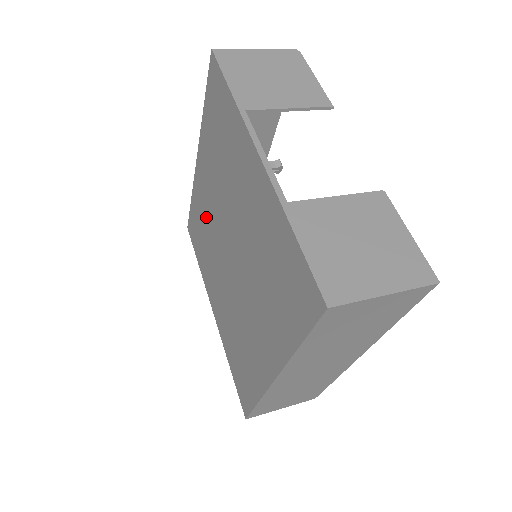
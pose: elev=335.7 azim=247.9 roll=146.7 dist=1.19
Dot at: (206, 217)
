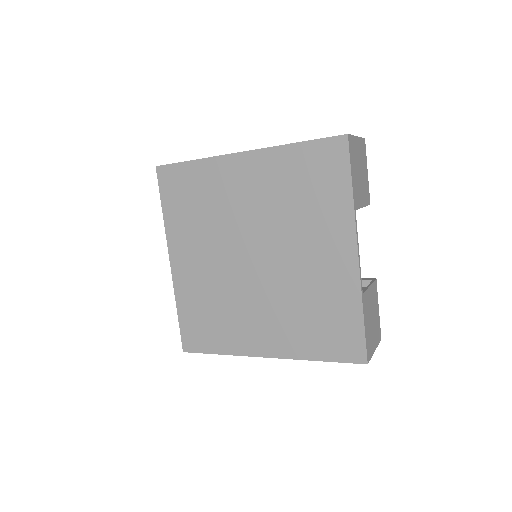
Dot at: (222, 202)
